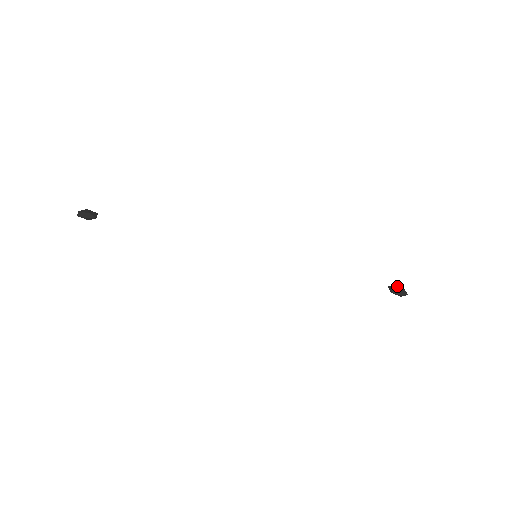
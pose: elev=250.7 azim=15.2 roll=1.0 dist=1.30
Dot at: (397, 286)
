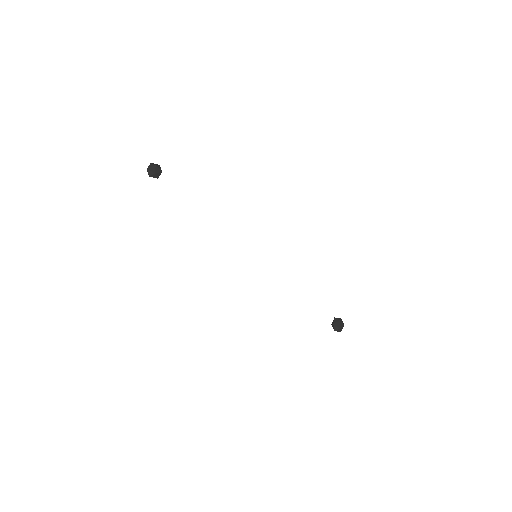
Dot at: (340, 322)
